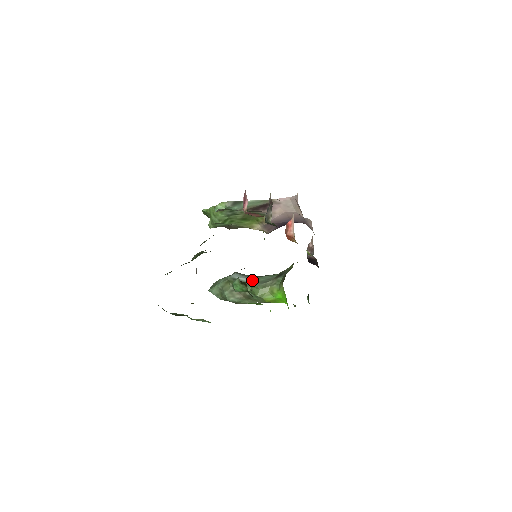
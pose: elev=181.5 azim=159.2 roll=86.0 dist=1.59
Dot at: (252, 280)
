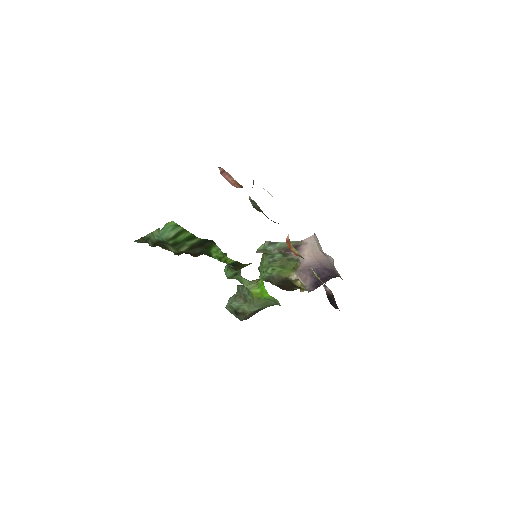
Dot at: occluded
